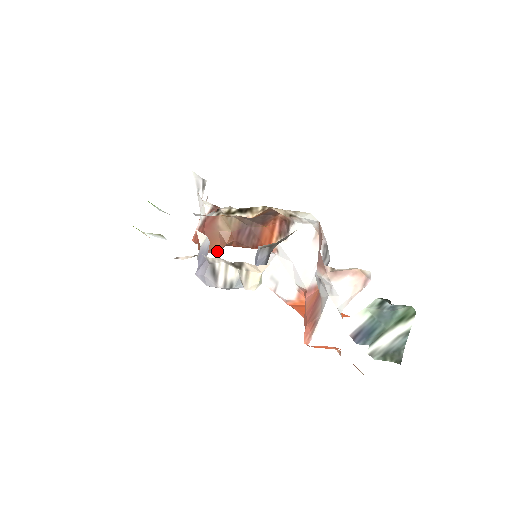
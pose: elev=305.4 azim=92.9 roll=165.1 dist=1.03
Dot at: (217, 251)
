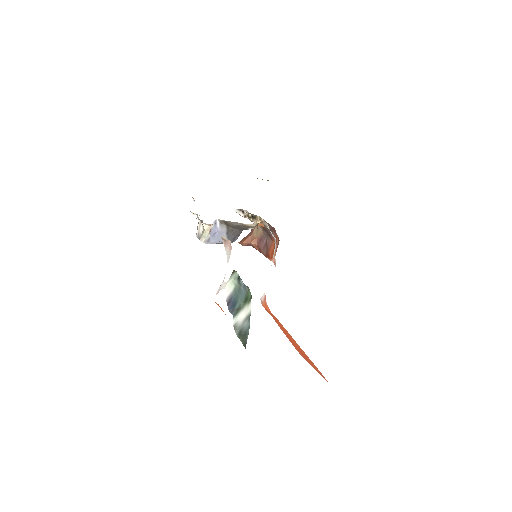
Dot at: (243, 244)
